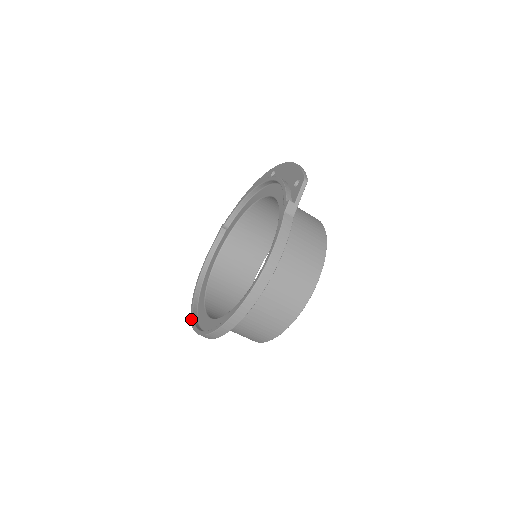
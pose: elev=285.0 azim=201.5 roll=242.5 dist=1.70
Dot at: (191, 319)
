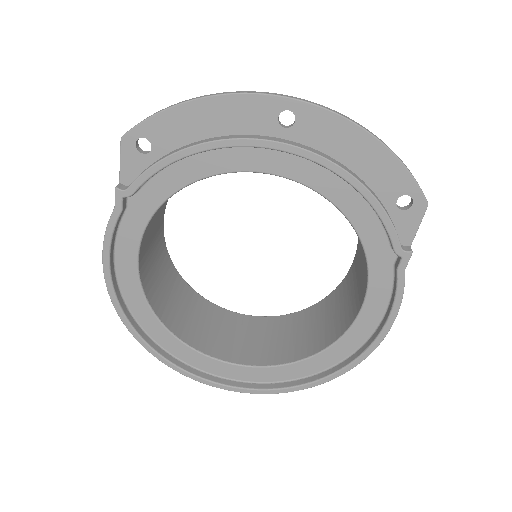
Dot at: (167, 365)
